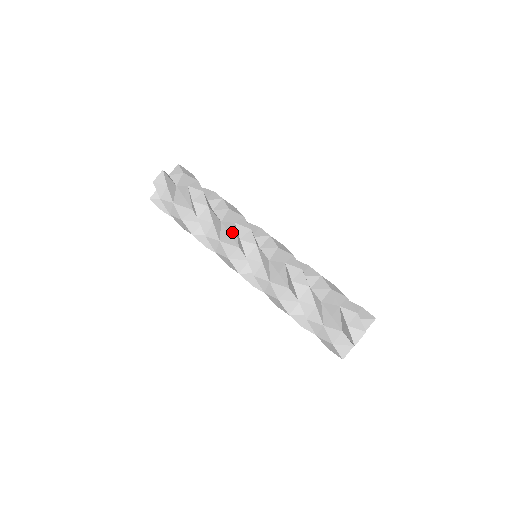
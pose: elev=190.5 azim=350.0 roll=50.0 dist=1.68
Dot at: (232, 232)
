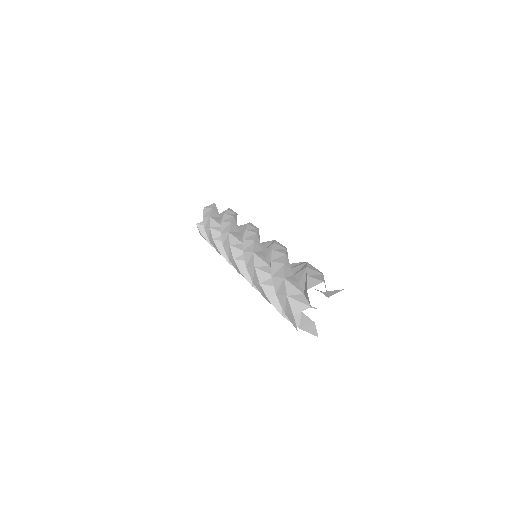
Dot at: (243, 234)
